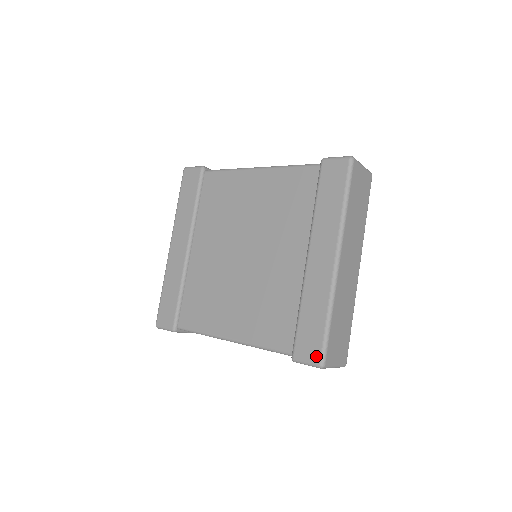
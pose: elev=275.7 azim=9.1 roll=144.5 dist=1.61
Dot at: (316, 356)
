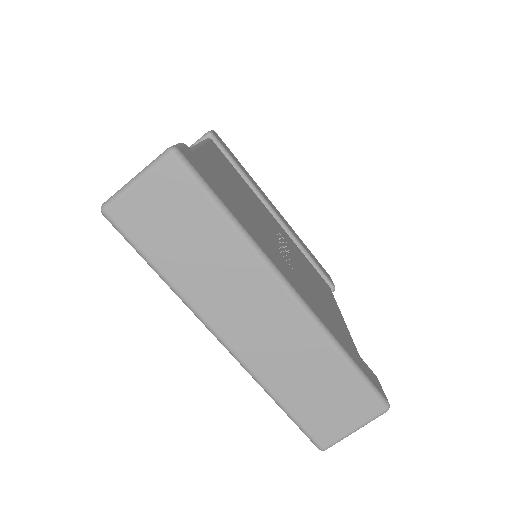
Dot at: occluded
